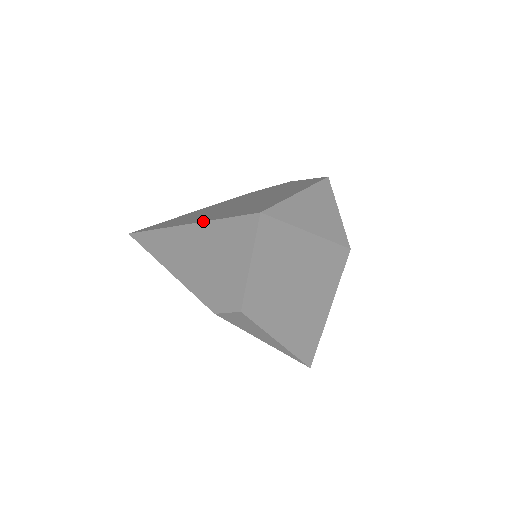
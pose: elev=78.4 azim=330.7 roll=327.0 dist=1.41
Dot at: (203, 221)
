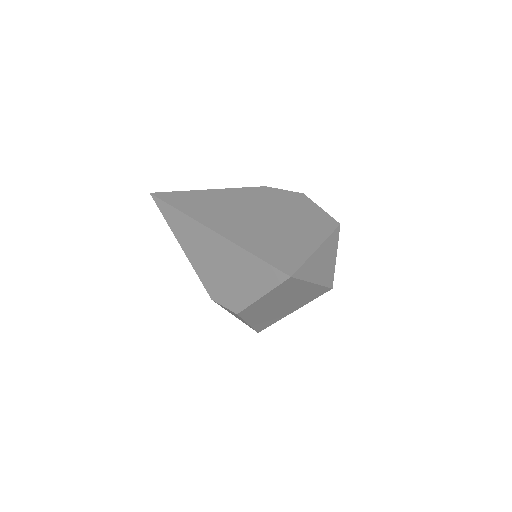
Dot at: (235, 243)
